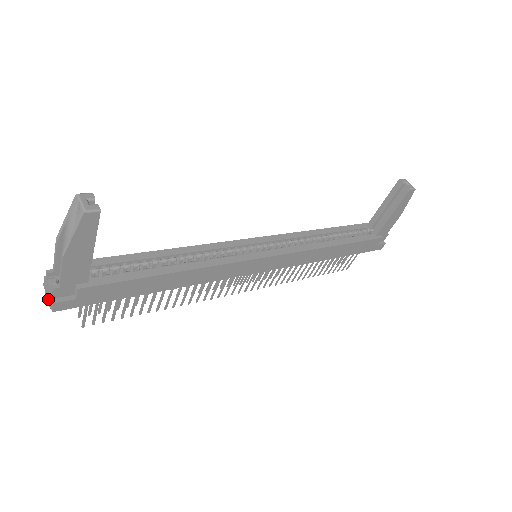
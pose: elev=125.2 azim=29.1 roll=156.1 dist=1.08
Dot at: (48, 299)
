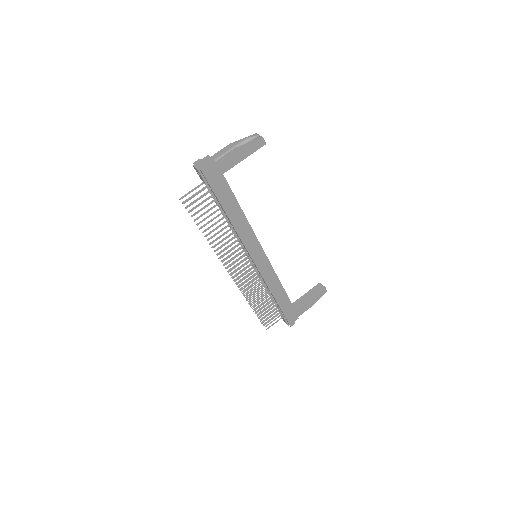
Dot at: (198, 167)
